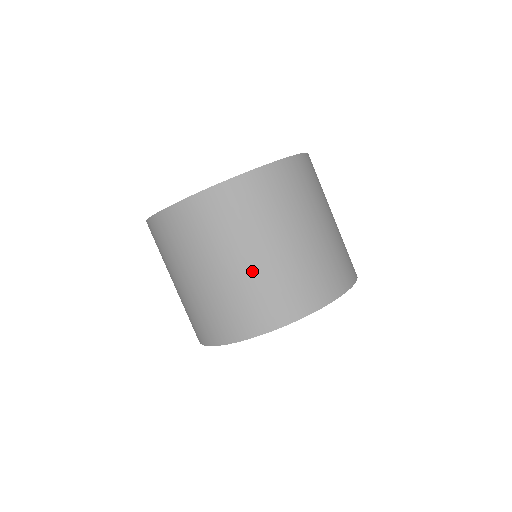
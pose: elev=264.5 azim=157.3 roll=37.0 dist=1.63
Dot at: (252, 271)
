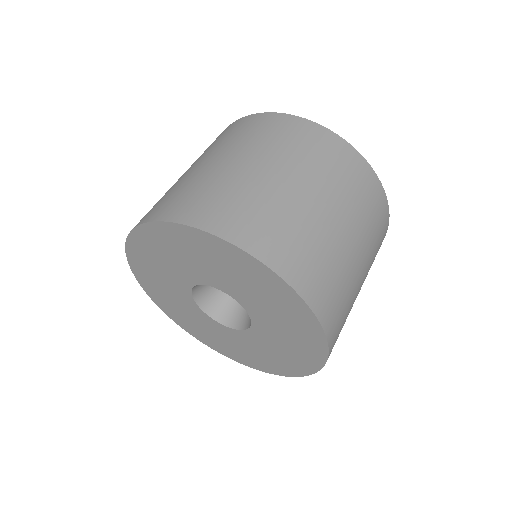
Dot at: (293, 199)
